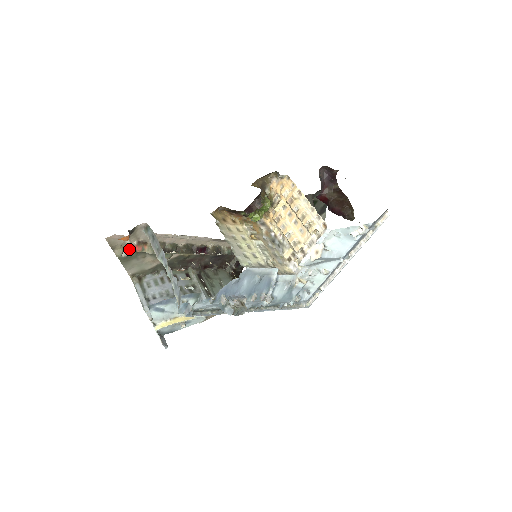
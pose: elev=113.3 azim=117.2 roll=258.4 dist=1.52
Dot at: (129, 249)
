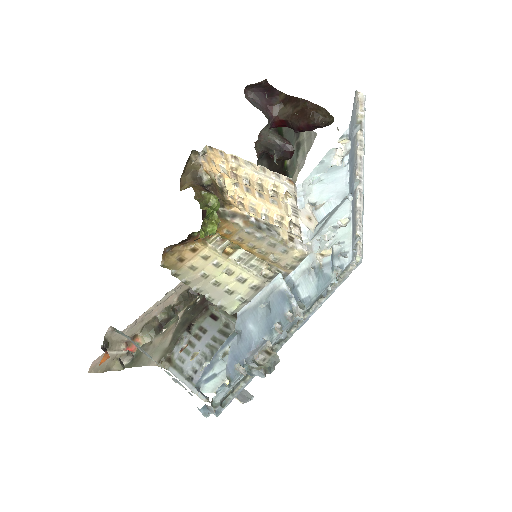
Dot at: (125, 354)
